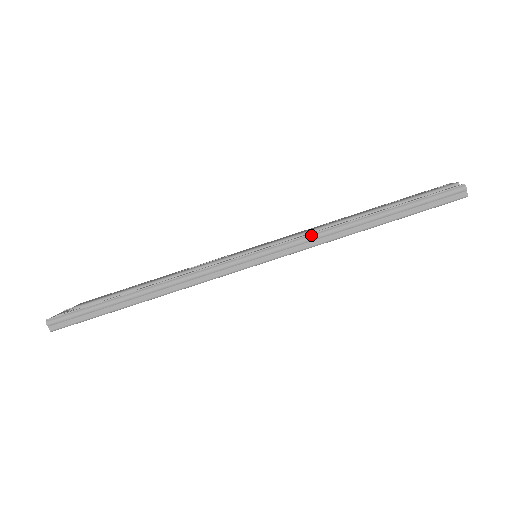
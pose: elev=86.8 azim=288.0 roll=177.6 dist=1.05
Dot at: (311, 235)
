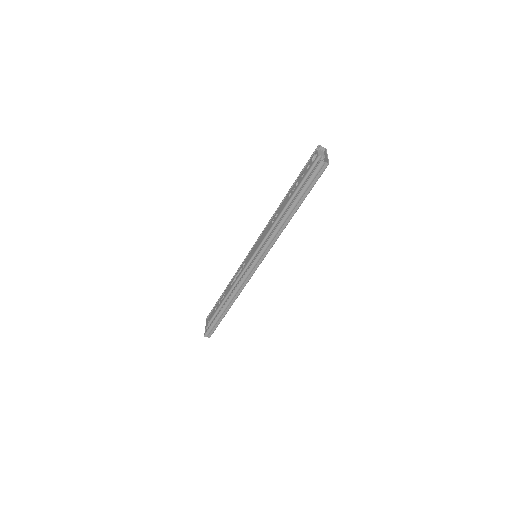
Dot at: (269, 240)
